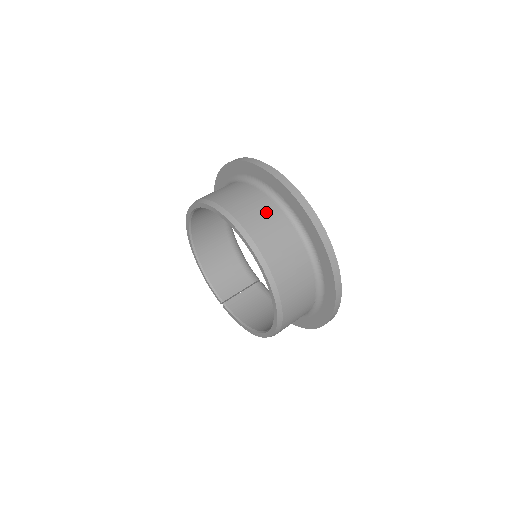
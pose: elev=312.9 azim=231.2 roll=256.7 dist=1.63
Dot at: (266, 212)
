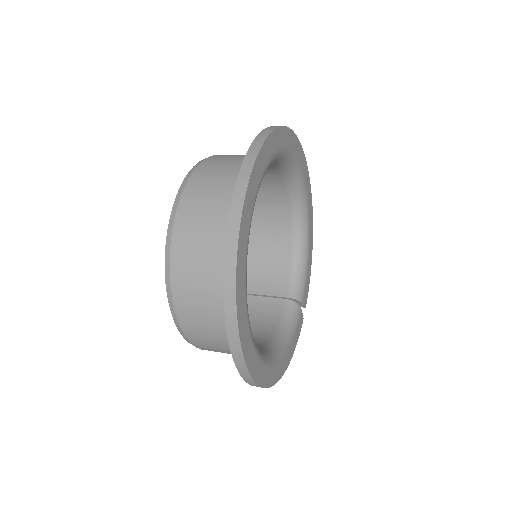
Dot at: (220, 192)
